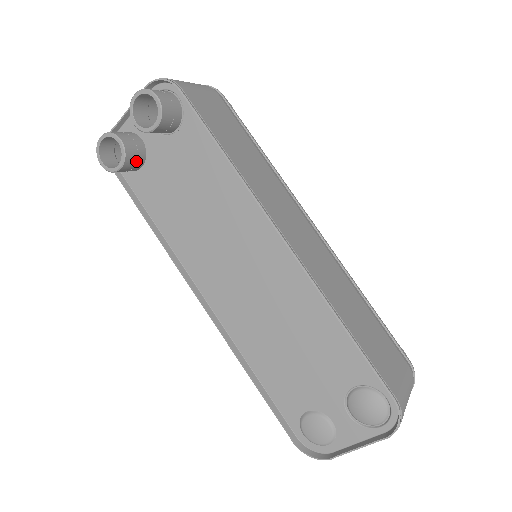
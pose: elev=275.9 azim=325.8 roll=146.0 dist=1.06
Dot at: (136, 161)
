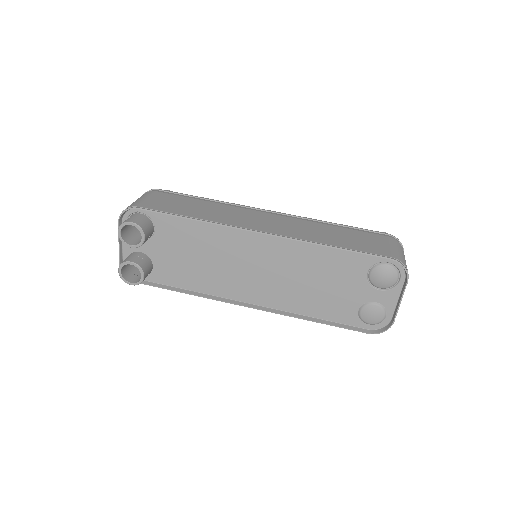
Dot at: (148, 266)
